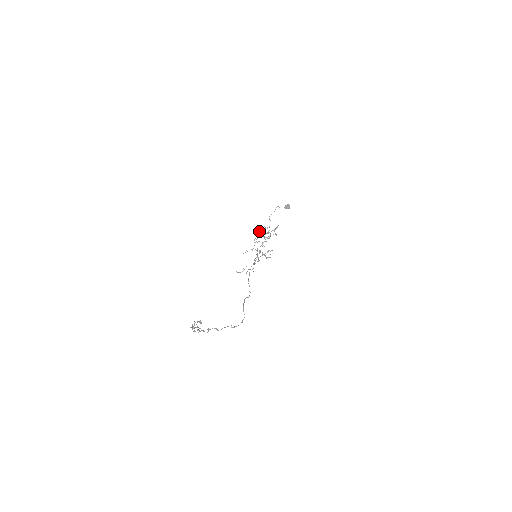
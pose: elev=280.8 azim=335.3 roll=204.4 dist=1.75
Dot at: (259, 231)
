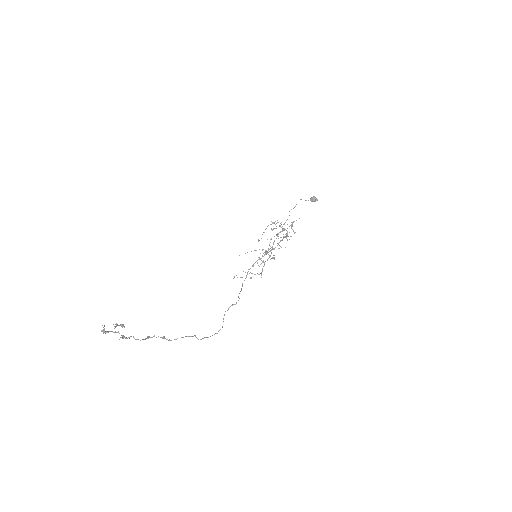
Dot at: (272, 229)
